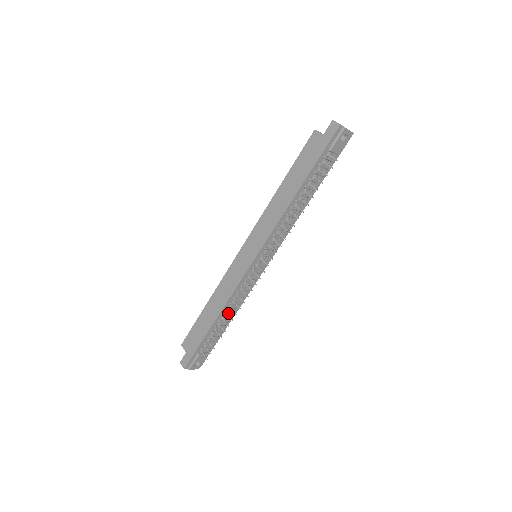
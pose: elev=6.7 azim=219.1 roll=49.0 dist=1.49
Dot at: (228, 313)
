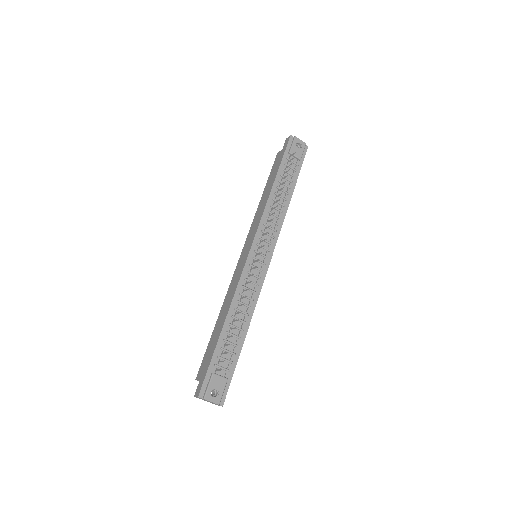
Dot at: (239, 318)
